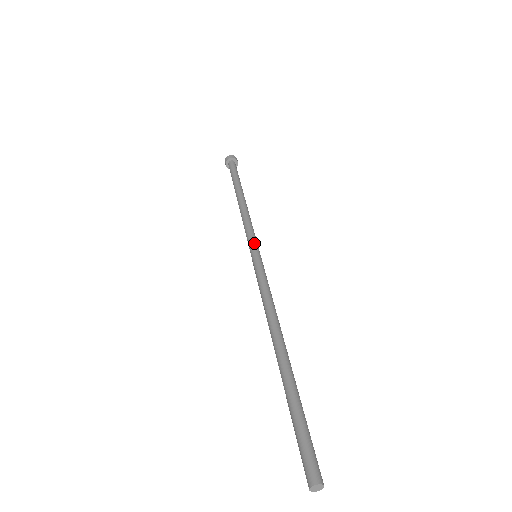
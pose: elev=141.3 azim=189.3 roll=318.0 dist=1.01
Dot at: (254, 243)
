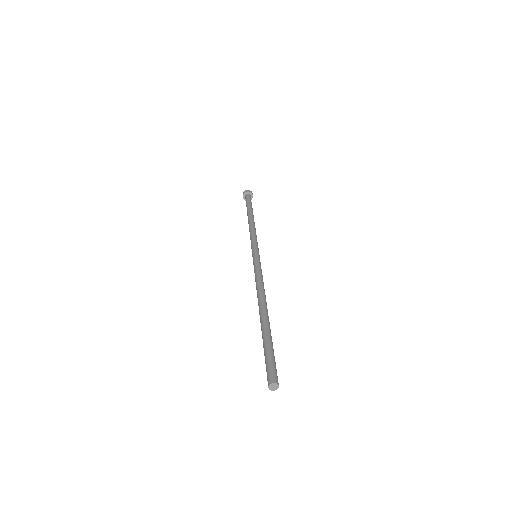
Dot at: (255, 247)
